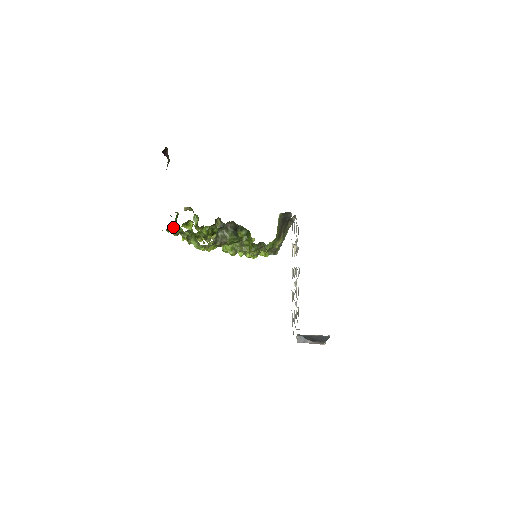
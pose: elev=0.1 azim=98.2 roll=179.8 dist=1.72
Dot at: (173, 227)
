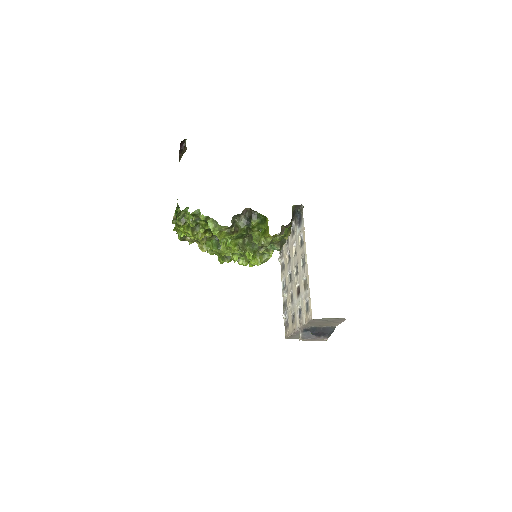
Dot at: (183, 214)
